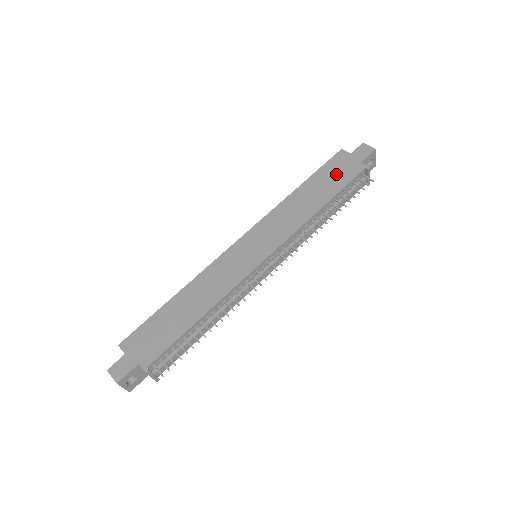
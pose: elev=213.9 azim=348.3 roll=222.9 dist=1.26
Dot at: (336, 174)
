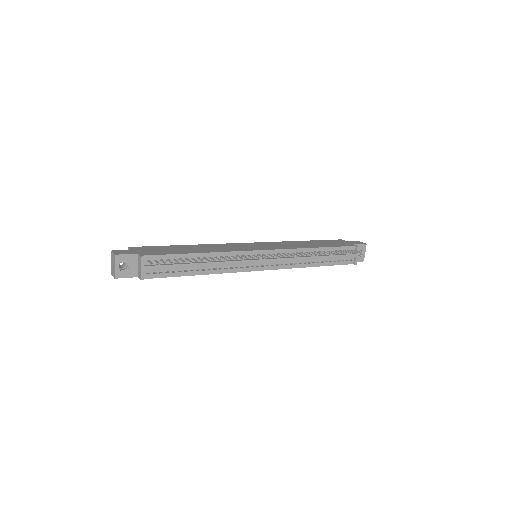
Dot at: (333, 243)
